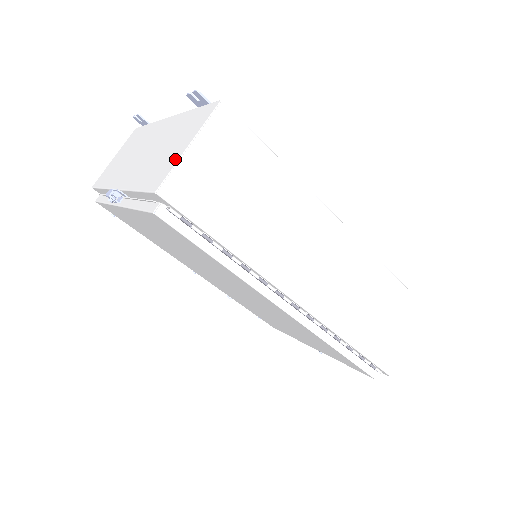
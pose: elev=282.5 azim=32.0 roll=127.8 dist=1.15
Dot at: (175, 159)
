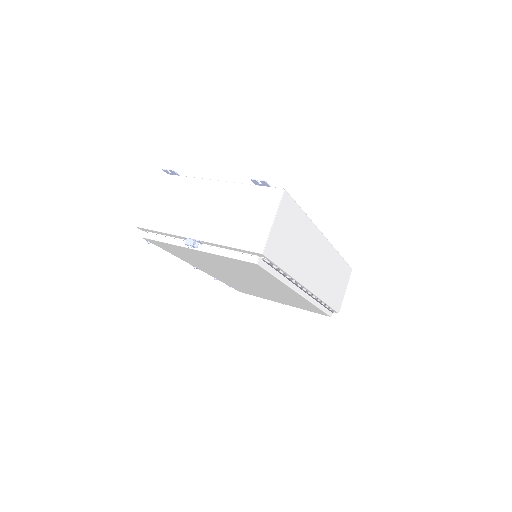
Dot at: (265, 230)
